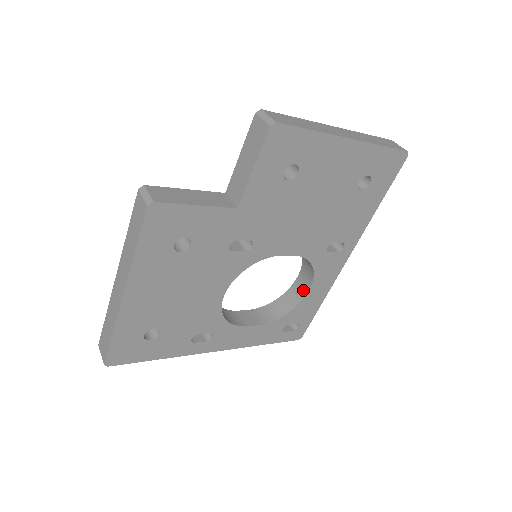
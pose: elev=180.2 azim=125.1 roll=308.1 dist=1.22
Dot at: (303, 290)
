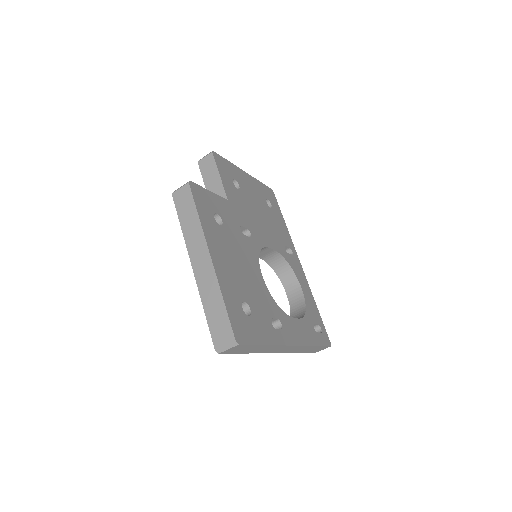
Dot at: (298, 293)
